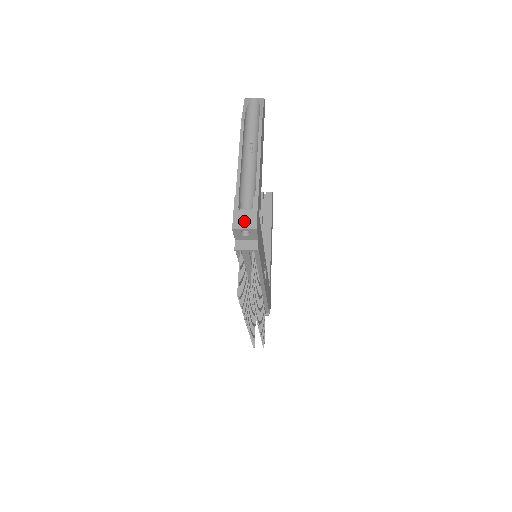
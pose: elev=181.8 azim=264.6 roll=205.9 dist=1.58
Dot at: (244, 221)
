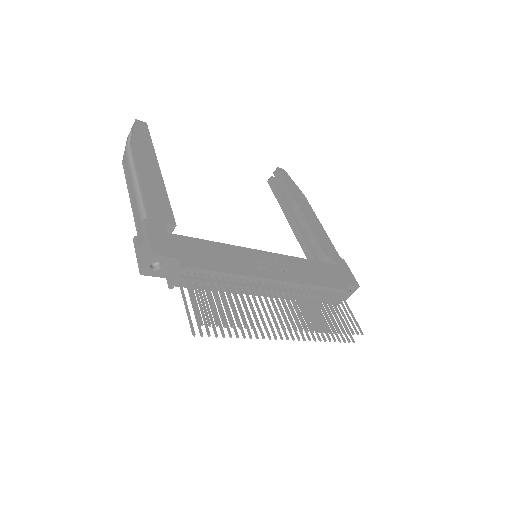
Dot at: (143, 257)
